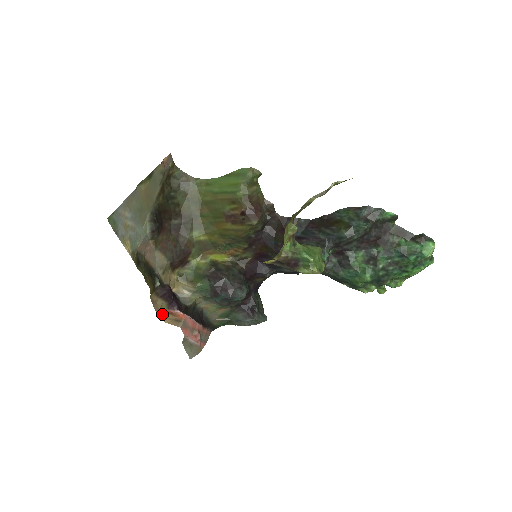
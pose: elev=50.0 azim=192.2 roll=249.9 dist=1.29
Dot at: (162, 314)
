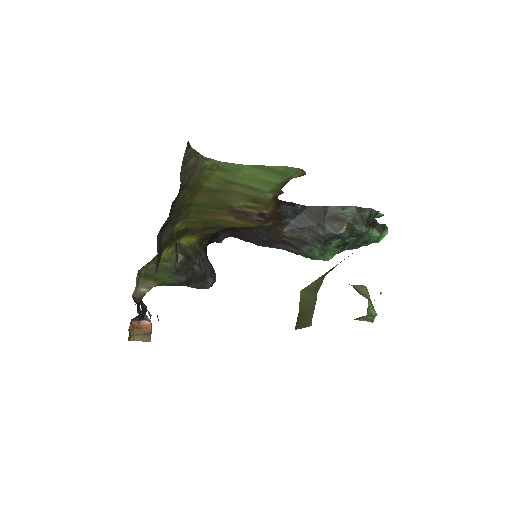
Dot at: (129, 334)
